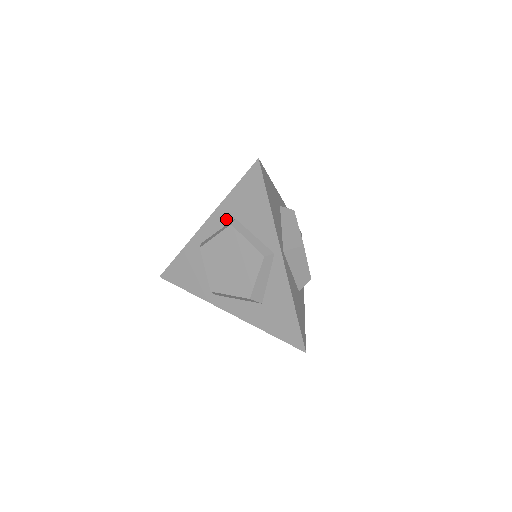
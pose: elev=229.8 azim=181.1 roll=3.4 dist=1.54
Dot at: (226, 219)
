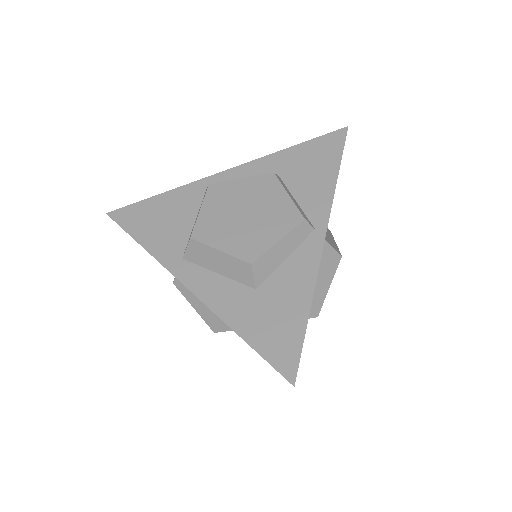
Dot at: (264, 173)
